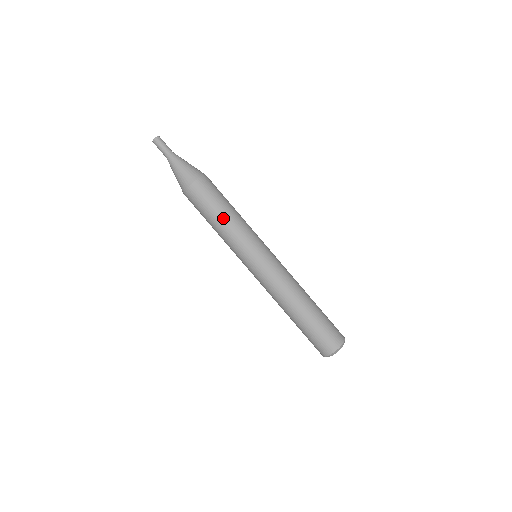
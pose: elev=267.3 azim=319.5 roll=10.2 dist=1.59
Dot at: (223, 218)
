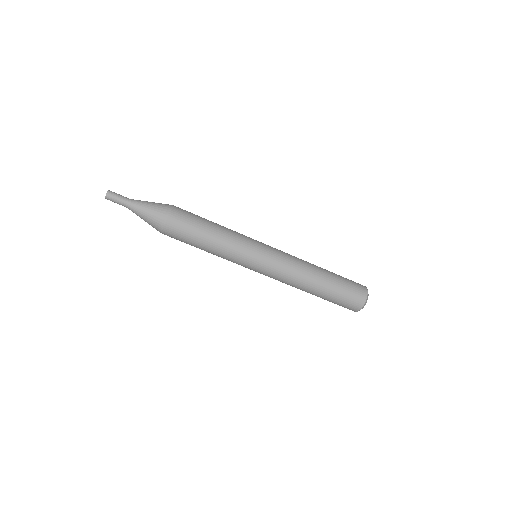
Dot at: (214, 231)
